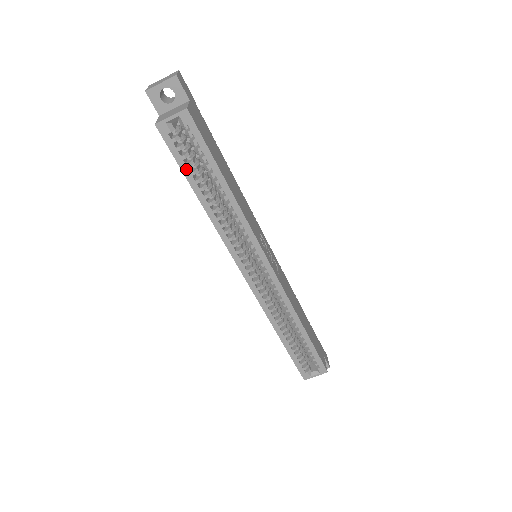
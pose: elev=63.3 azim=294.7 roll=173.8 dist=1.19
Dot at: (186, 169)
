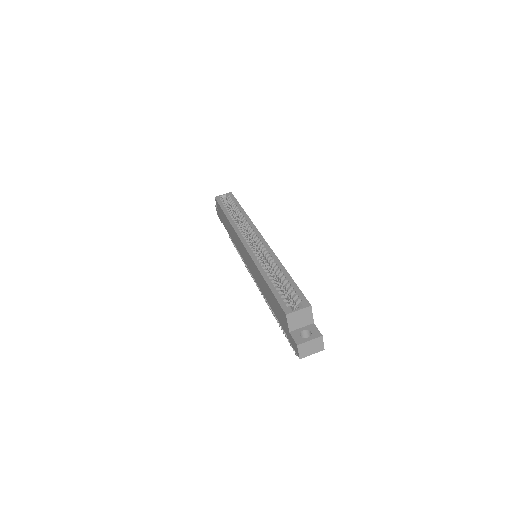
Dot at: (223, 207)
